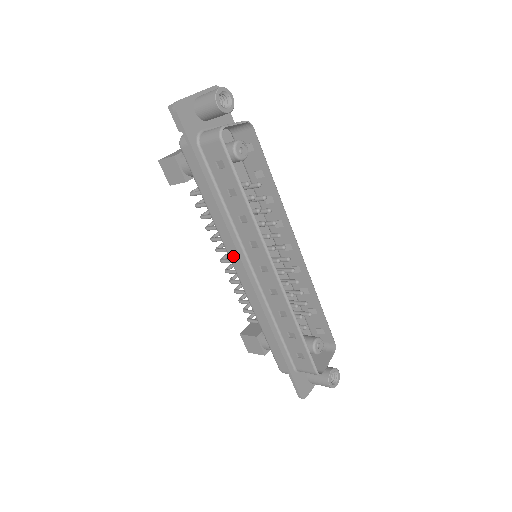
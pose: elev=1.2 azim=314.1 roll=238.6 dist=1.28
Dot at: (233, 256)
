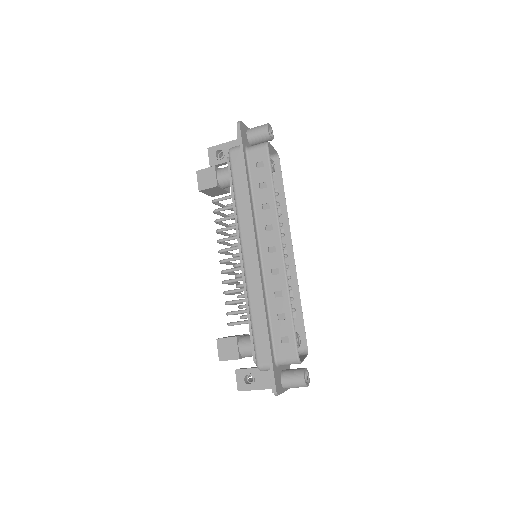
Dot at: (246, 240)
